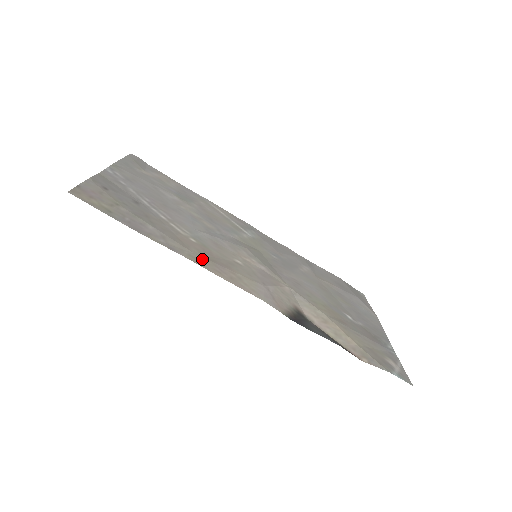
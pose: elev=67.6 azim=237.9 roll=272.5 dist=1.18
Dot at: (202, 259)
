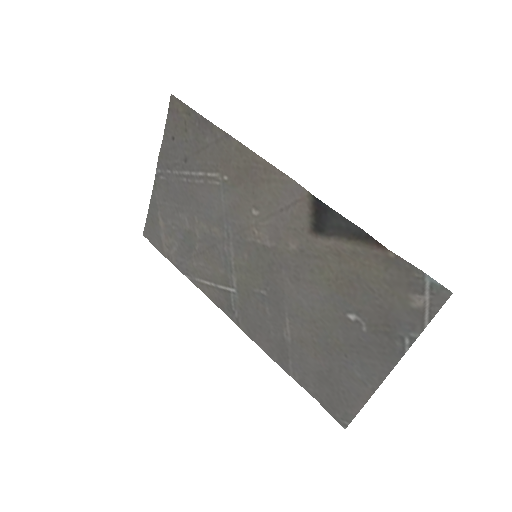
Dot at: (242, 159)
